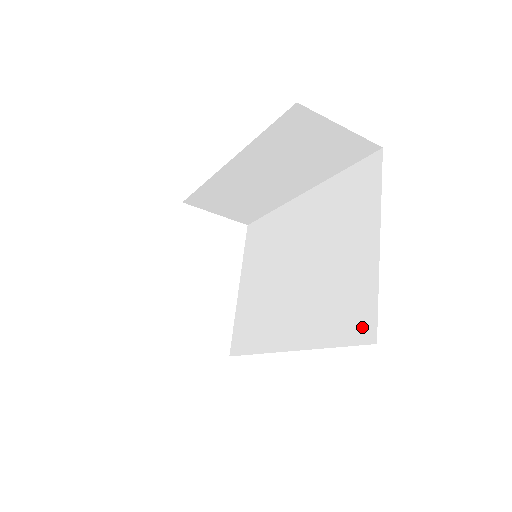
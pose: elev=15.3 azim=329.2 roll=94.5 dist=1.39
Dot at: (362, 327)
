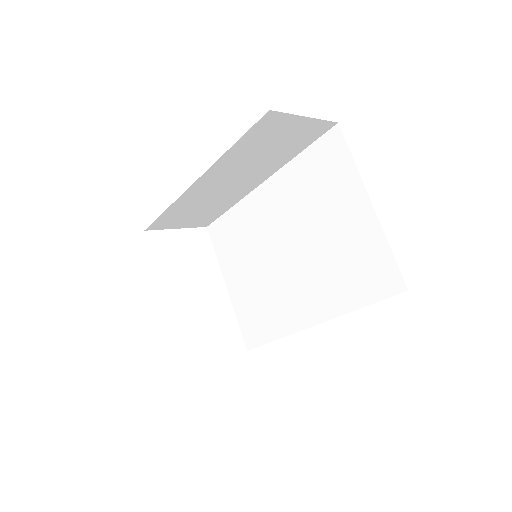
Dot at: (387, 281)
